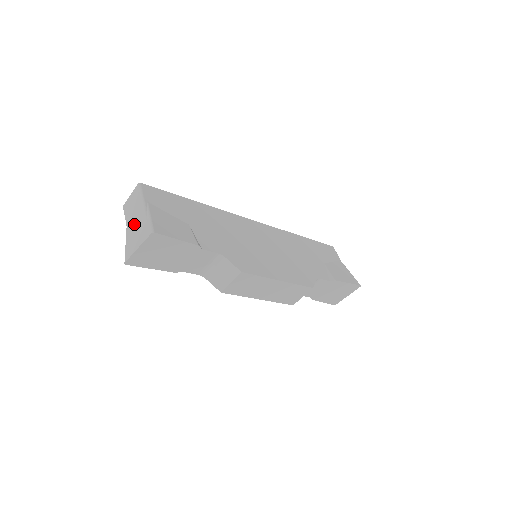
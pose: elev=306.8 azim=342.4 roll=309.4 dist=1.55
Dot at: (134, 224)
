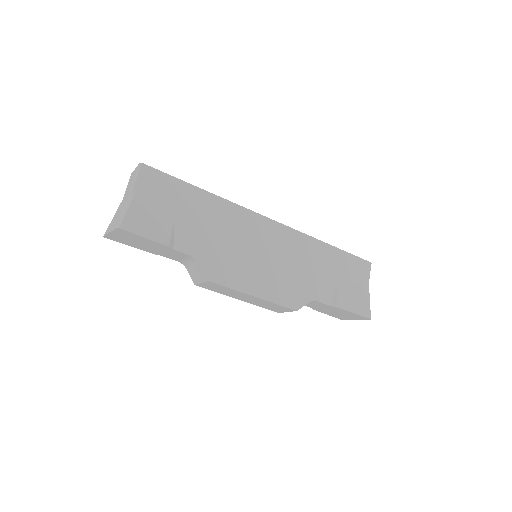
Dot at: (123, 202)
